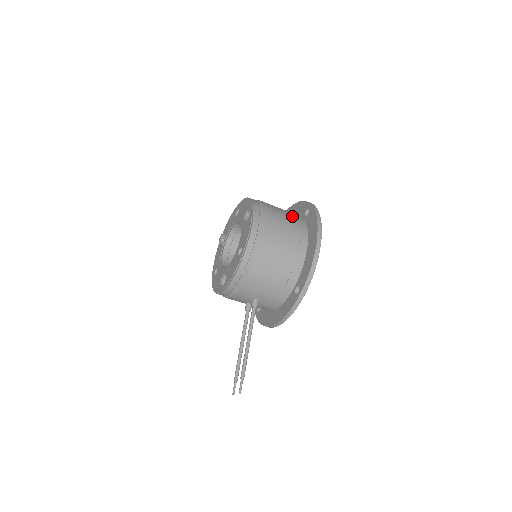
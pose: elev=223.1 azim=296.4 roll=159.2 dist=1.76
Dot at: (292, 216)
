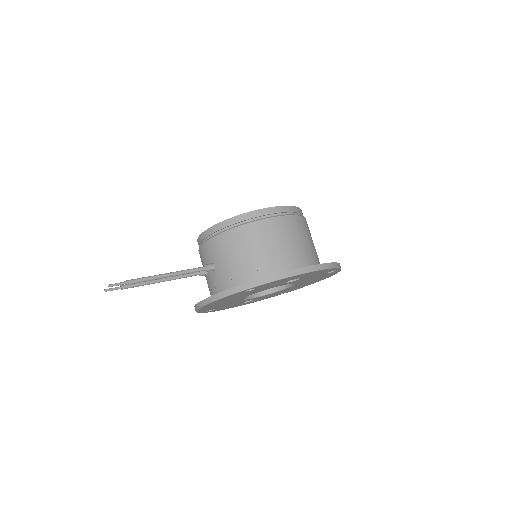
Dot at: (315, 252)
